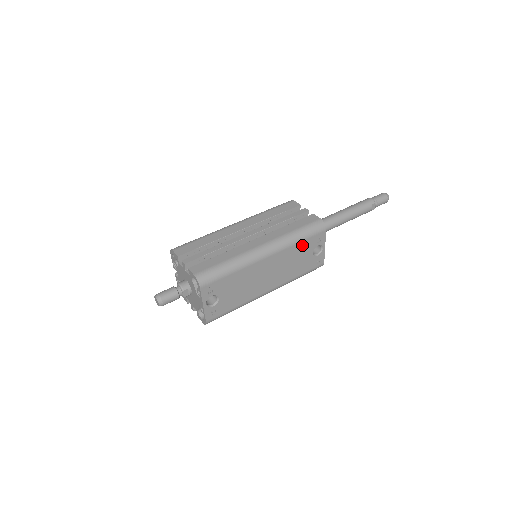
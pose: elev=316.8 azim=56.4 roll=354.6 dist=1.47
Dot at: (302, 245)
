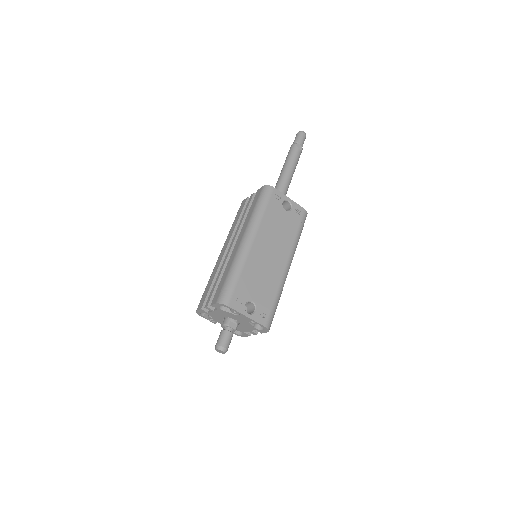
Dot at: (269, 213)
